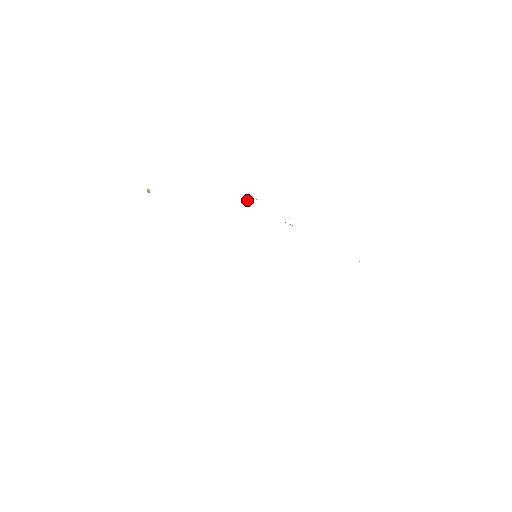
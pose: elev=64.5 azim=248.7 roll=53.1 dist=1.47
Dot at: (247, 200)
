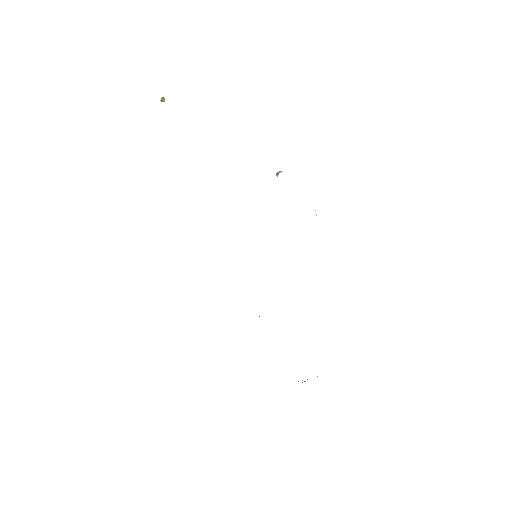
Dot at: (276, 175)
